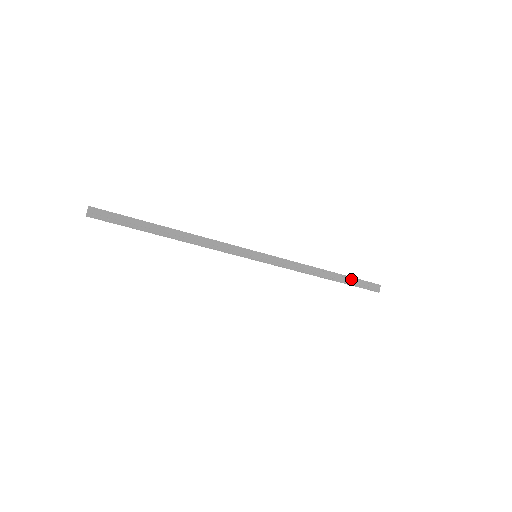
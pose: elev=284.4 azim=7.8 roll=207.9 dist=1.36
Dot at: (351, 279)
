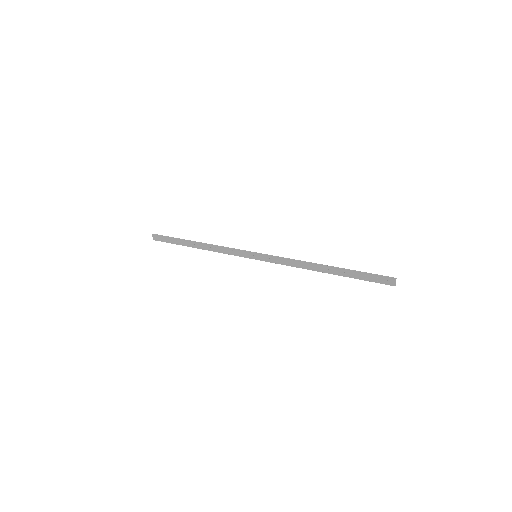
Dot at: (354, 273)
